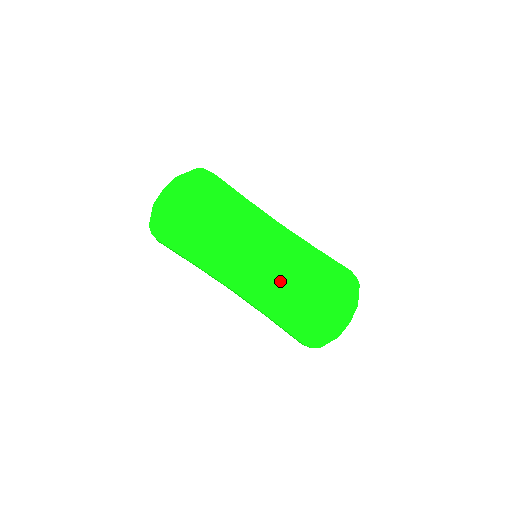
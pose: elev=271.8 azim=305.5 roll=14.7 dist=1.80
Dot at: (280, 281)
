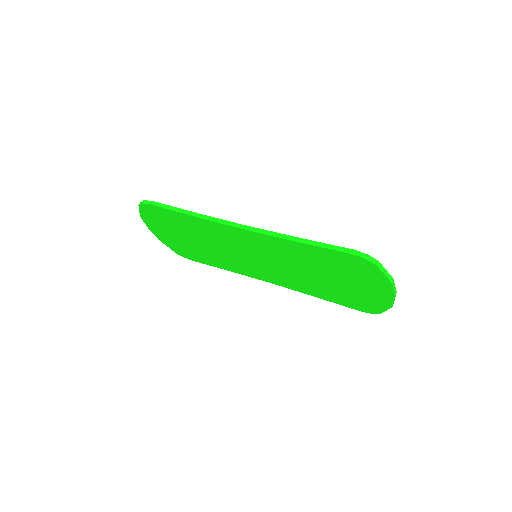
Dot at: occluded
